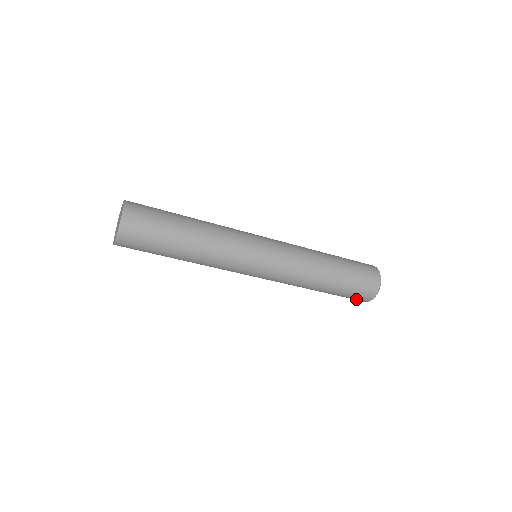
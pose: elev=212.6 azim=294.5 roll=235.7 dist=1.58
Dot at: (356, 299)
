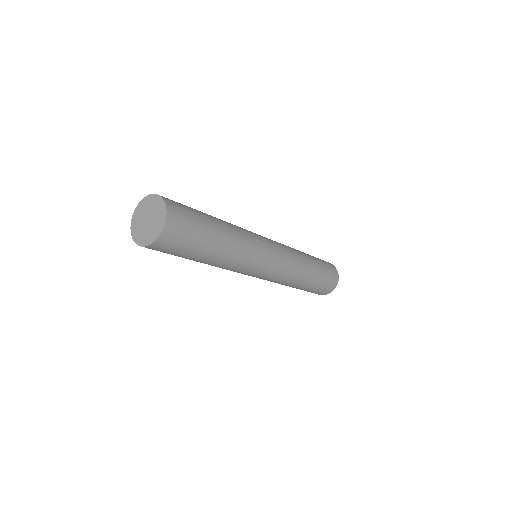
Dot at: occluded
